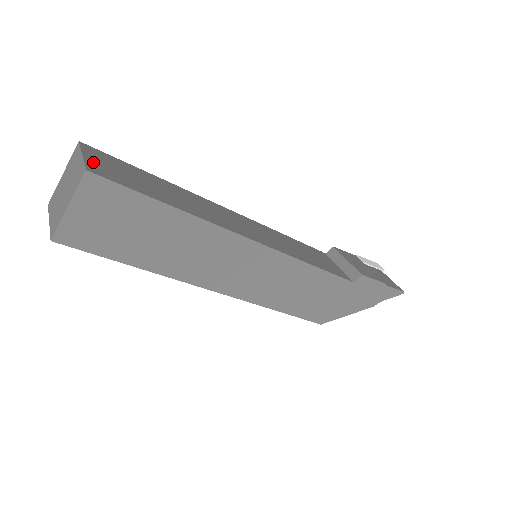
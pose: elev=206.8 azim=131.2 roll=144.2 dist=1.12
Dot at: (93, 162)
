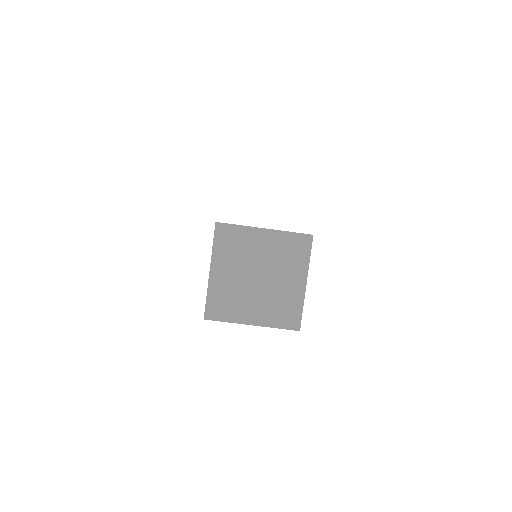
Dot at: (304, 293)
